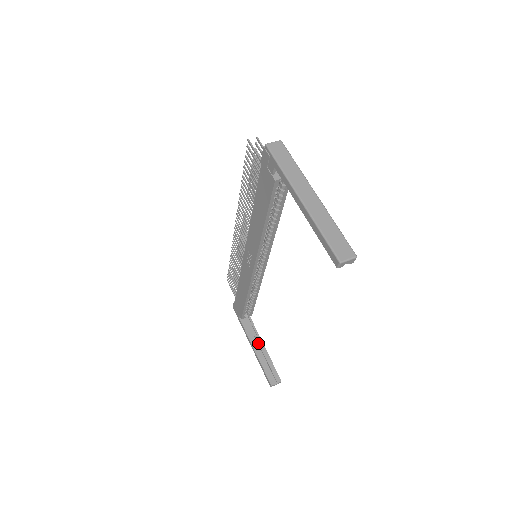
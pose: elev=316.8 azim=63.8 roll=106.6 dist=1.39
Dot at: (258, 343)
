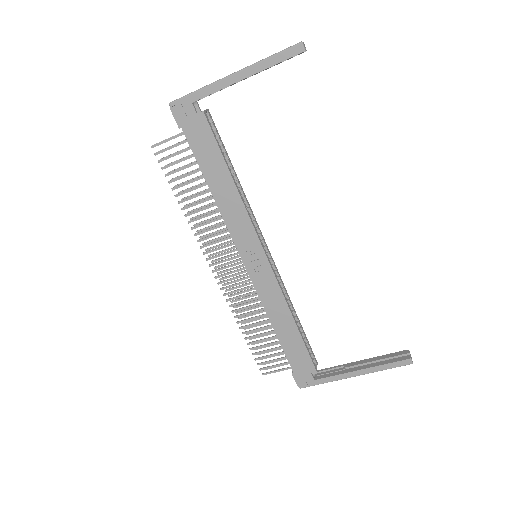
Dot at: (353, 366)
